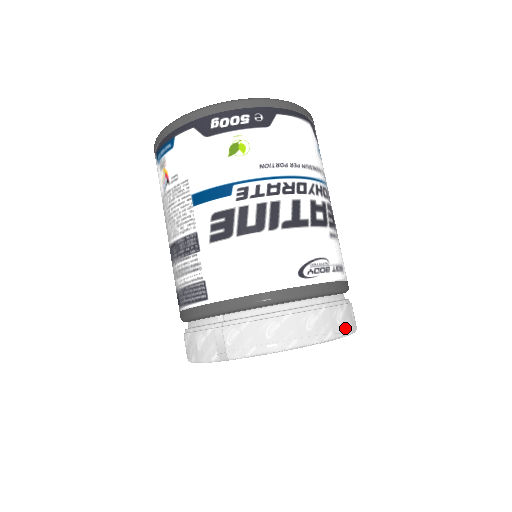
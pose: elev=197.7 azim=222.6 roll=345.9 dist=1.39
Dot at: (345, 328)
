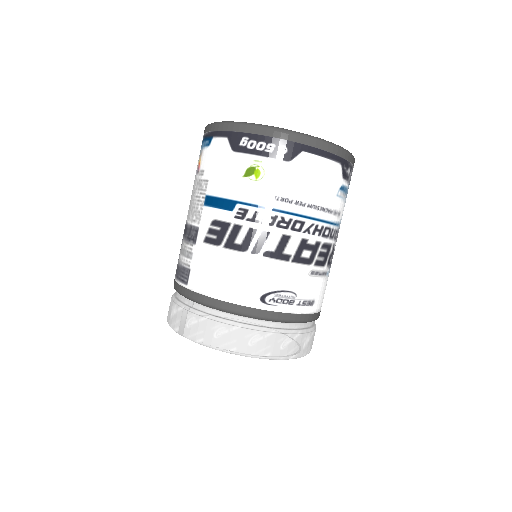
Dot at: (287, 354)
